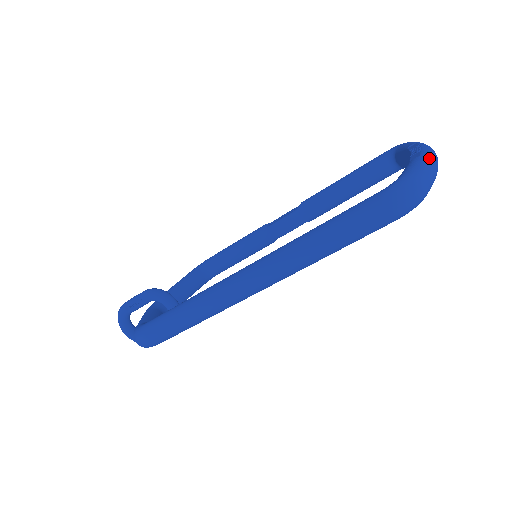
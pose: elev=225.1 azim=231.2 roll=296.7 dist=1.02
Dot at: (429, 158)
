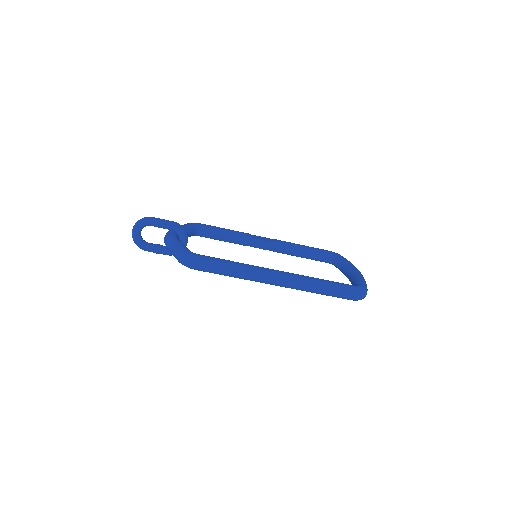
Dot at: occluded
